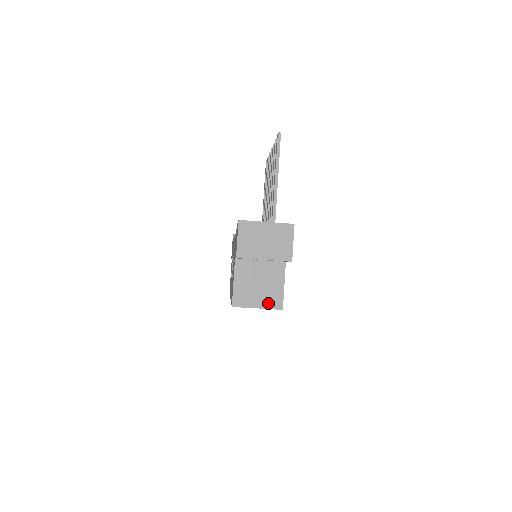
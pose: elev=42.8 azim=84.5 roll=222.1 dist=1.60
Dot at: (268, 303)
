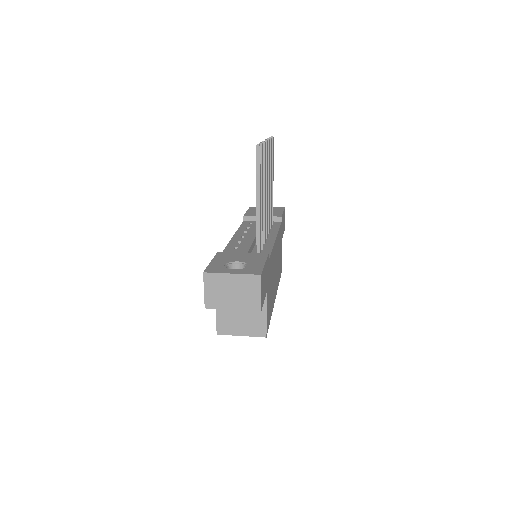
Dot at: (251, 331)
